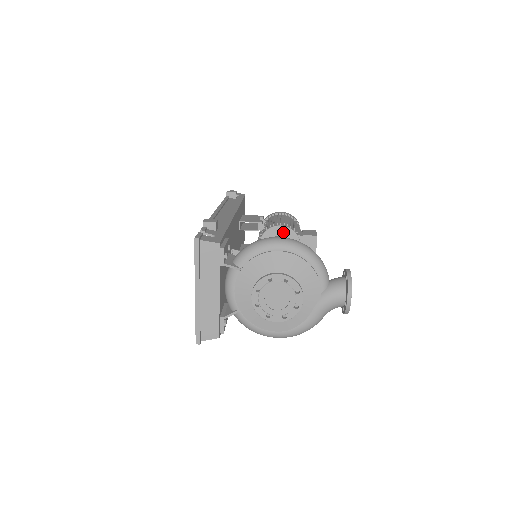
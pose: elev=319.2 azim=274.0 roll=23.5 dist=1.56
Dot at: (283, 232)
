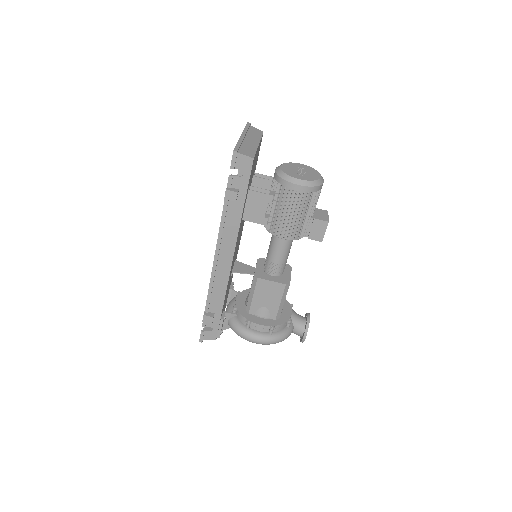
Dot at: occluded
